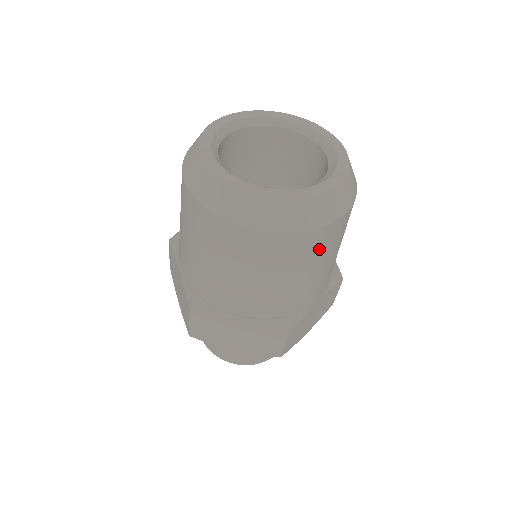
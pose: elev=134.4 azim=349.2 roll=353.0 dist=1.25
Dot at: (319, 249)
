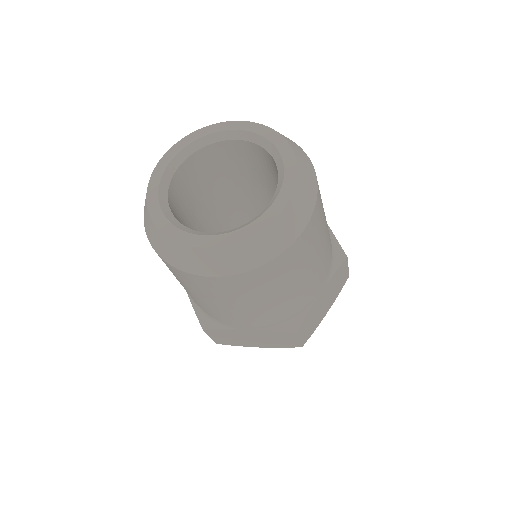
Dot at: (290, 267)
